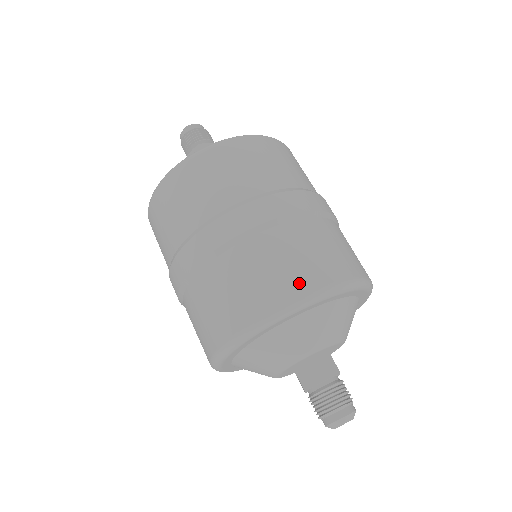
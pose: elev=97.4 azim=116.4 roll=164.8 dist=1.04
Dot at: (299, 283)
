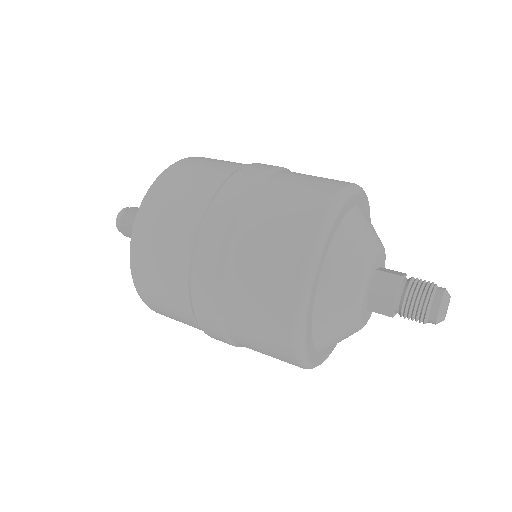
Dot at: (289, 267)
